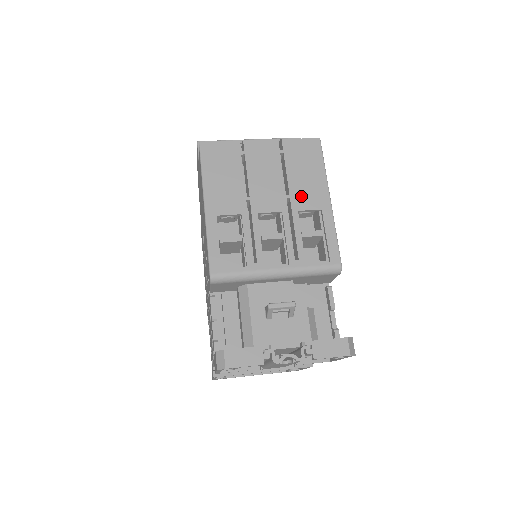
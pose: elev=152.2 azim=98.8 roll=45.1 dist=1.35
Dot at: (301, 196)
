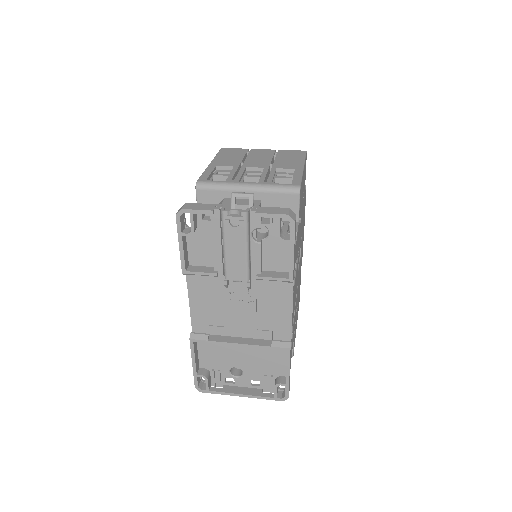
Dot at: (282, 164)
